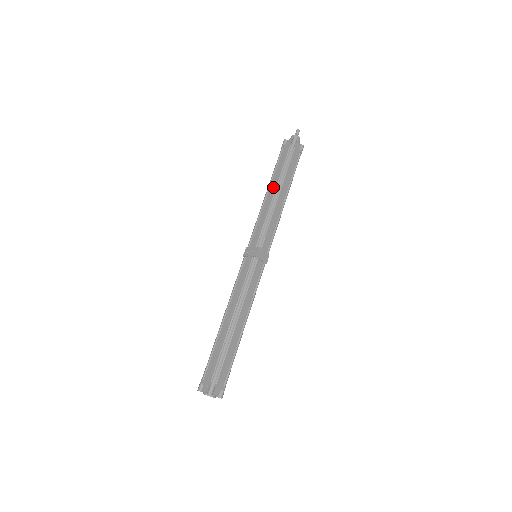
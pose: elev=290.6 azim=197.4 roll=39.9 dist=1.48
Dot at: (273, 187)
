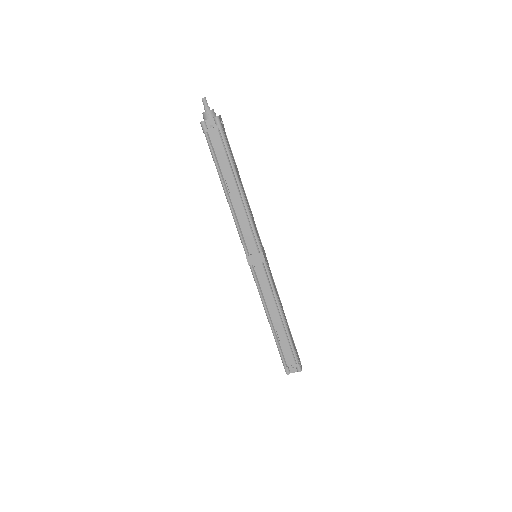
Dot at: occluded
